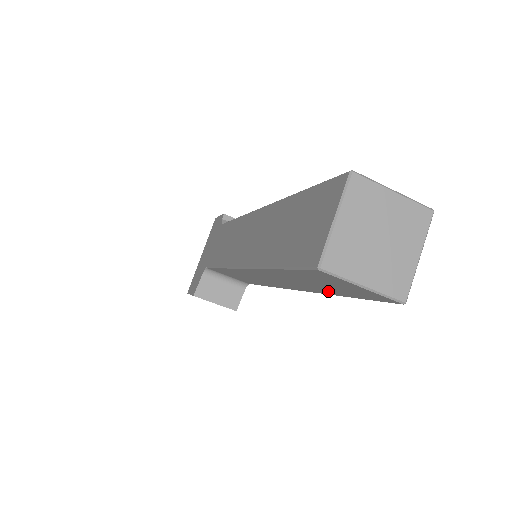
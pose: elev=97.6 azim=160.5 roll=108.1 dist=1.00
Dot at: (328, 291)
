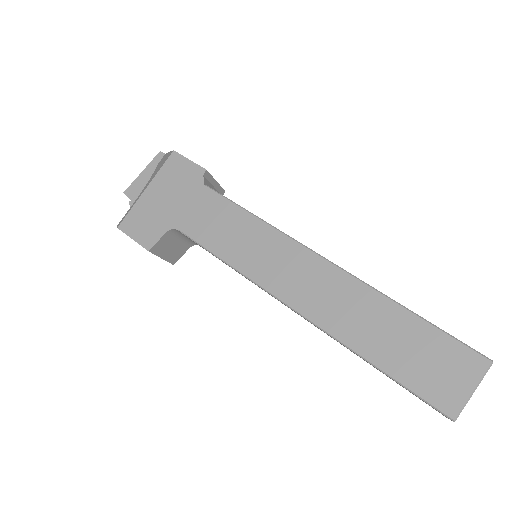
Dot at: (374, 367)
